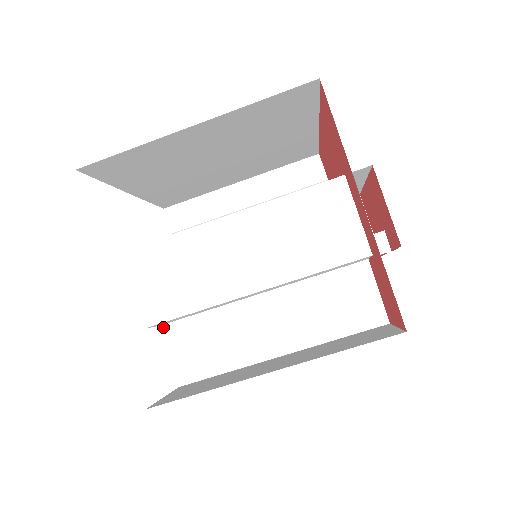
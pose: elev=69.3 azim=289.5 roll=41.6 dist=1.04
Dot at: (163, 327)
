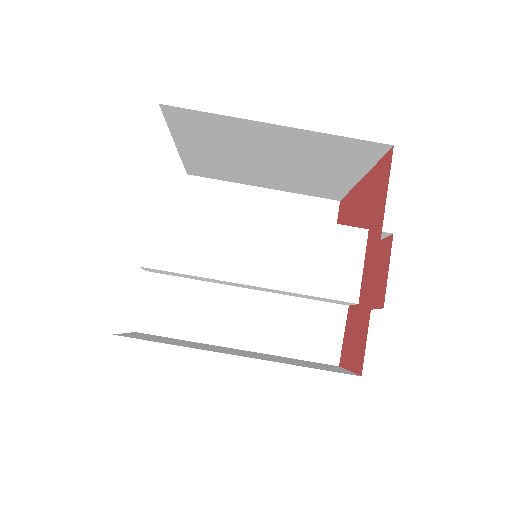
Dot at: (149, 274)
